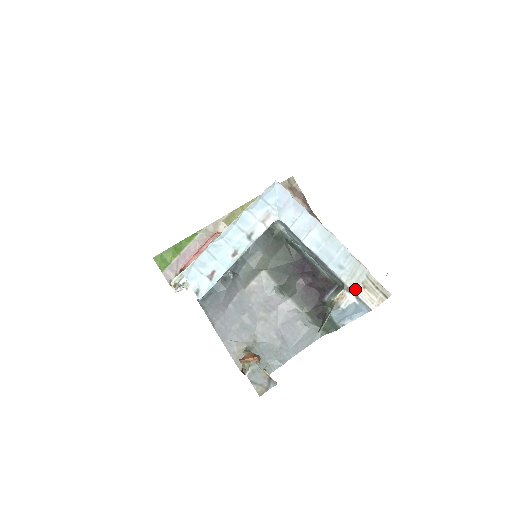
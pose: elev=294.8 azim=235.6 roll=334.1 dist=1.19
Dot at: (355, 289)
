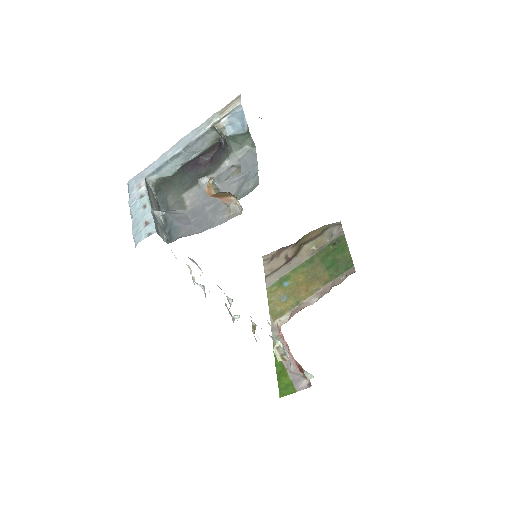
Dot at: (219, 118)
